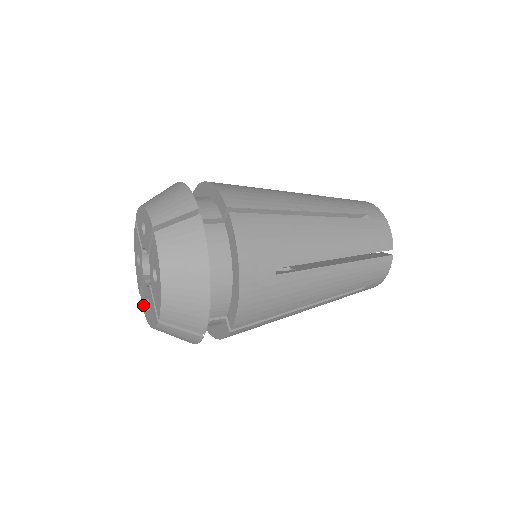
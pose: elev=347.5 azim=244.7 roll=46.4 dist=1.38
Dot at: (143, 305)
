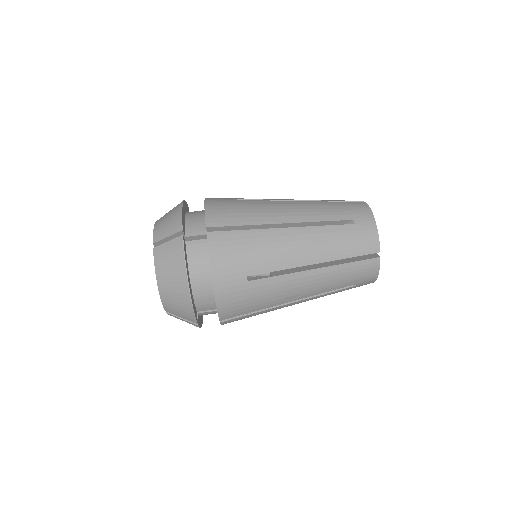
Dot at: occluded
